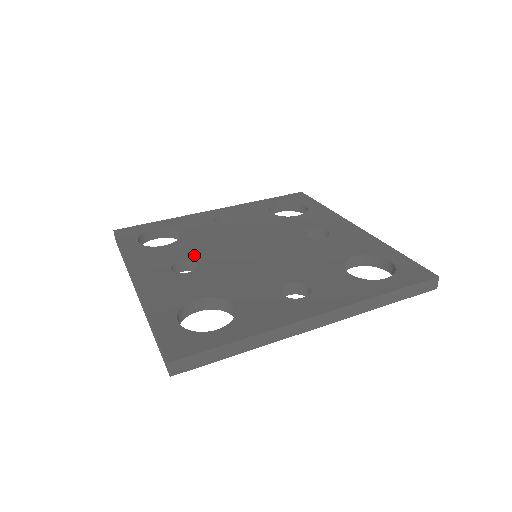
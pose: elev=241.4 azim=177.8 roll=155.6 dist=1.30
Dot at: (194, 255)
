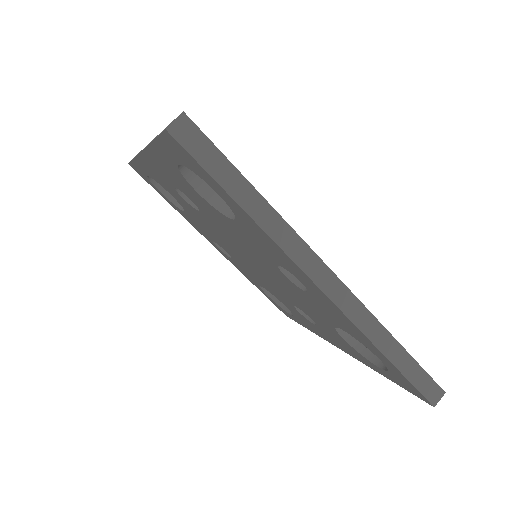
Dot at: occluded
